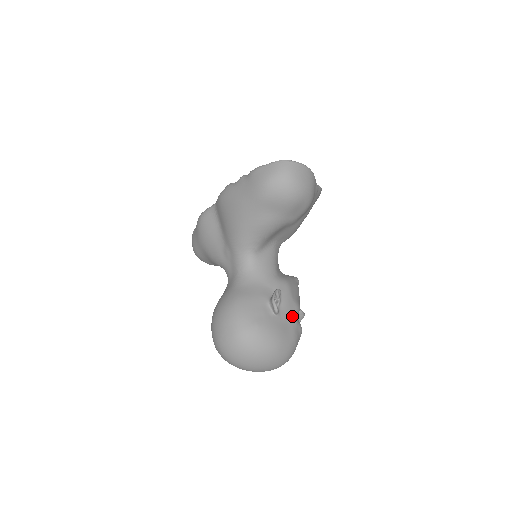
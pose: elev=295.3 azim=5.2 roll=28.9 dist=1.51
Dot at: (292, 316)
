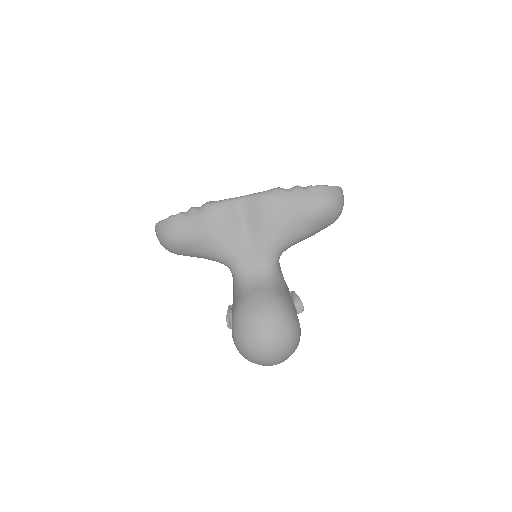
Dot at: occluded
